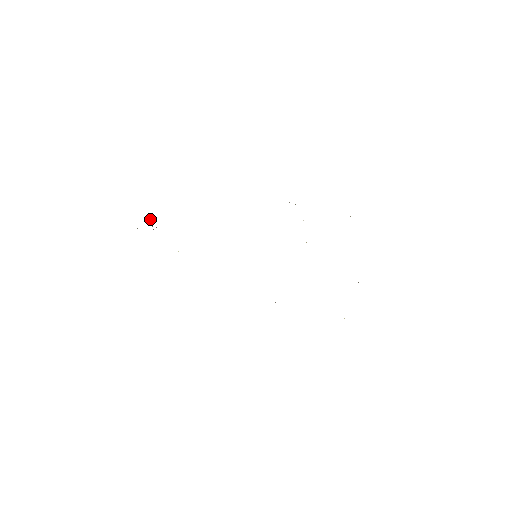
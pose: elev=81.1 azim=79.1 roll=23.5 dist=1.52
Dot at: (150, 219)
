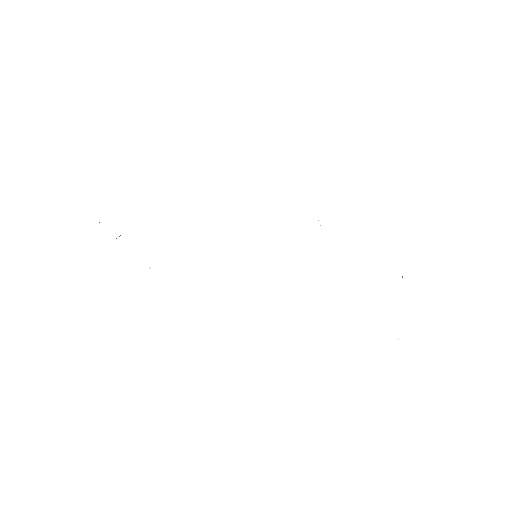
Dot at: occluded
